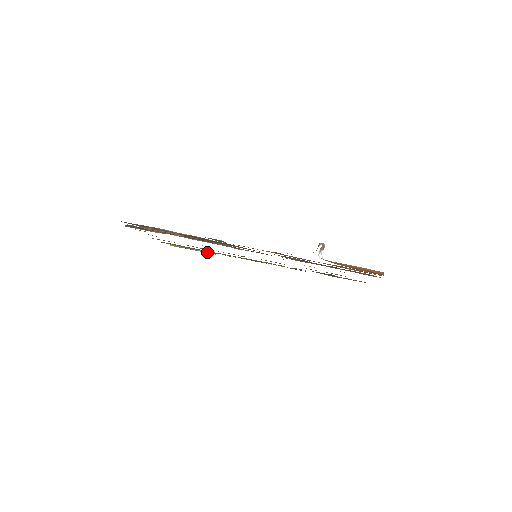
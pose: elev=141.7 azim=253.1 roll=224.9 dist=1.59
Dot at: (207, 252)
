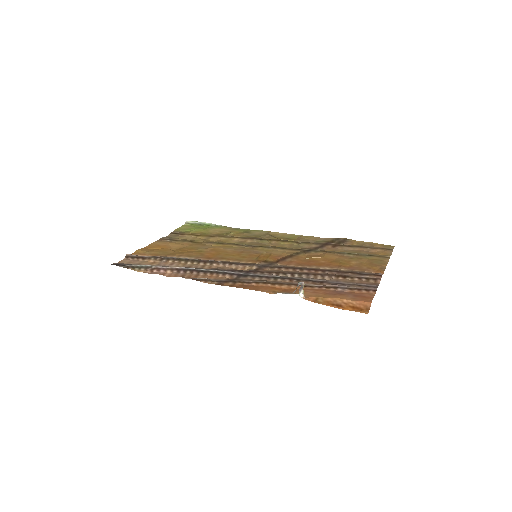
Dot at: (221, 226)
